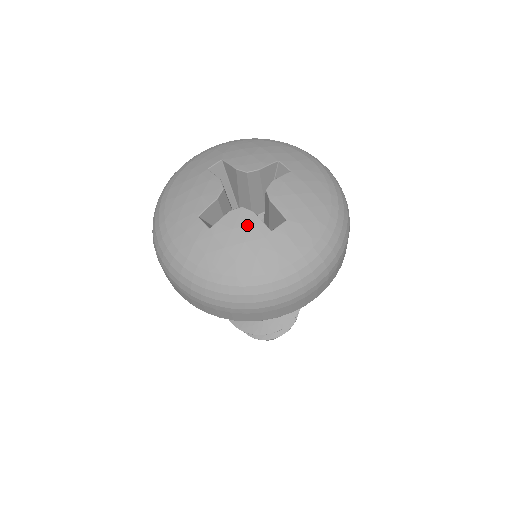
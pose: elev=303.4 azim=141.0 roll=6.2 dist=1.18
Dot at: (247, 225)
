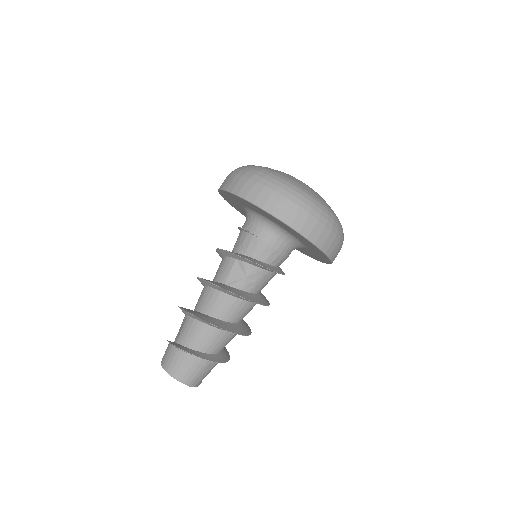
Dot at: occluded
